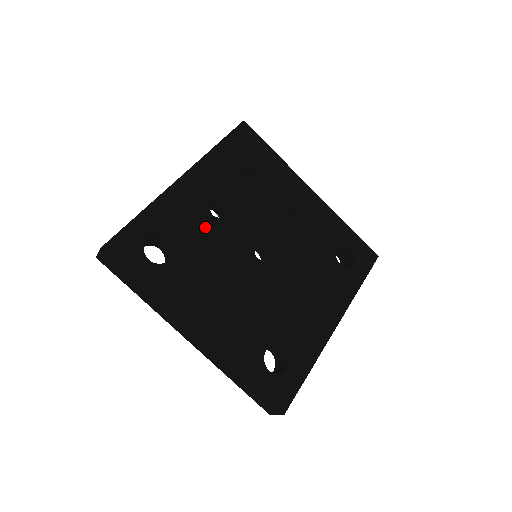
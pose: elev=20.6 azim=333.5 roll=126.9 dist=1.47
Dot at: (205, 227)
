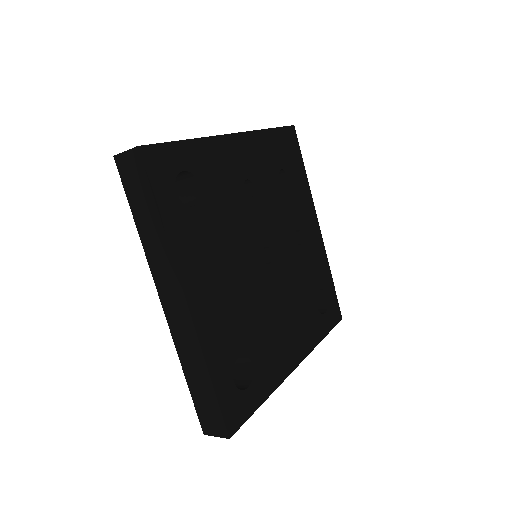
Dot at: (234, 197)
